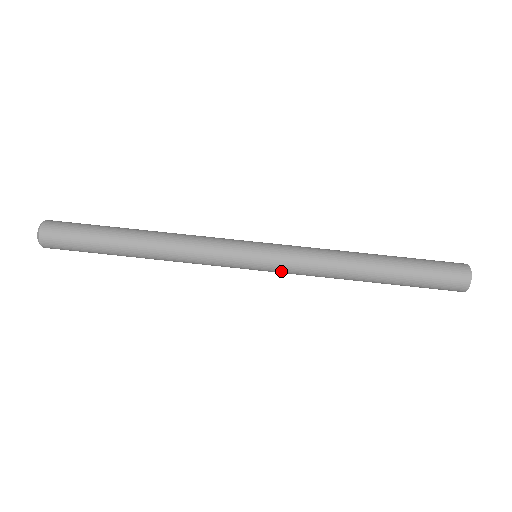
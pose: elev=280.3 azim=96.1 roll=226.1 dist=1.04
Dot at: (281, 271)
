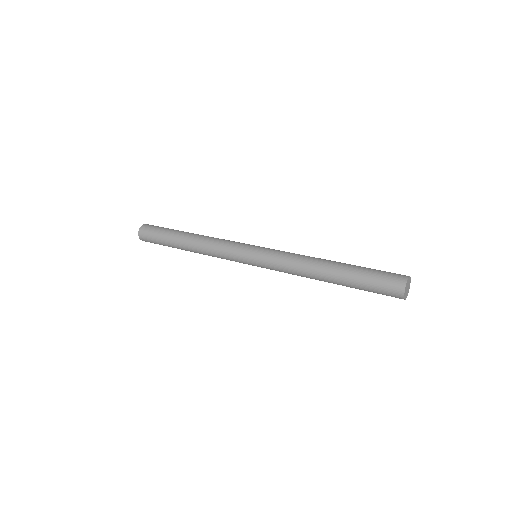
Dot at: (268, 266)
